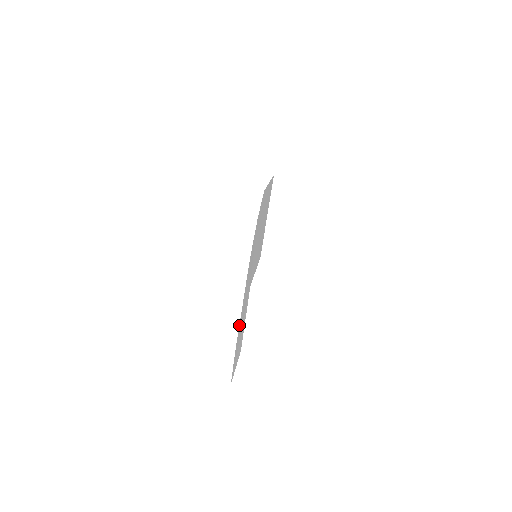
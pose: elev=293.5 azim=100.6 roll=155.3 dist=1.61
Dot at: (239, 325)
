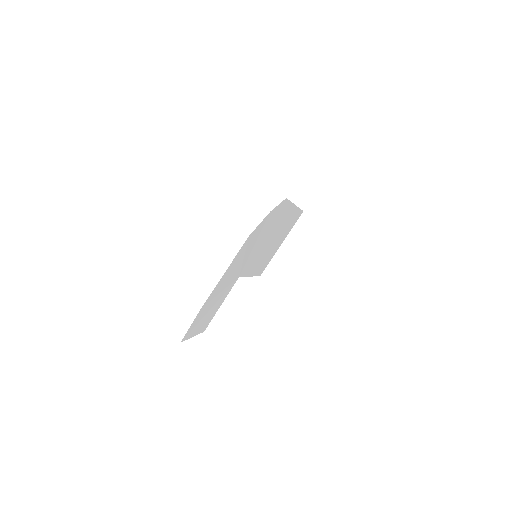
Dot at: (213, 290)
